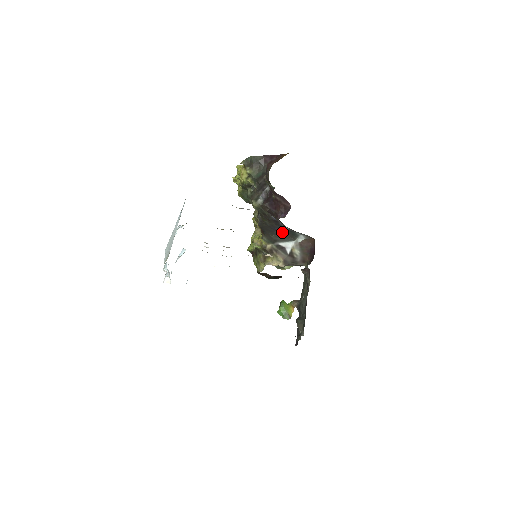
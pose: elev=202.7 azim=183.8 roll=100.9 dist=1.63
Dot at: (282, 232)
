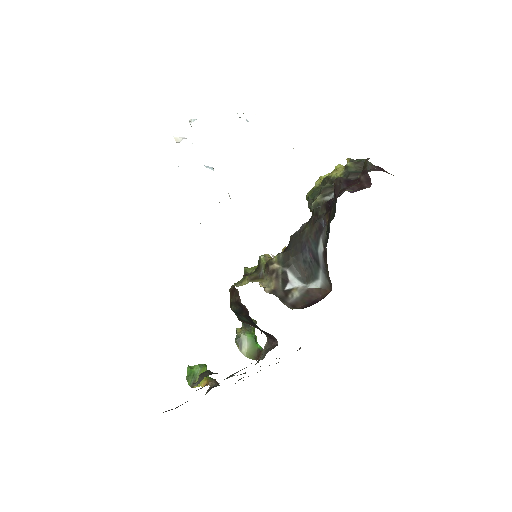
Dot at: (306, 260)
